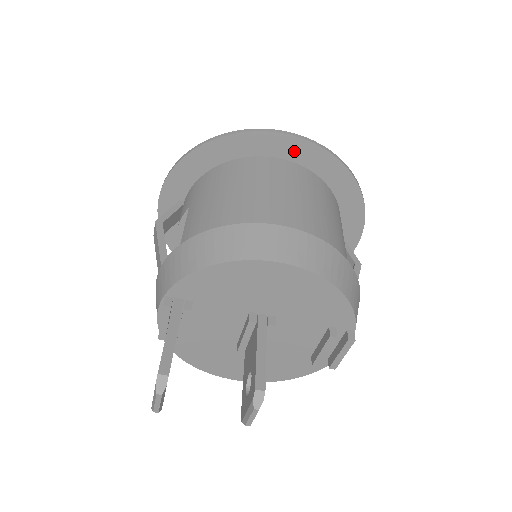
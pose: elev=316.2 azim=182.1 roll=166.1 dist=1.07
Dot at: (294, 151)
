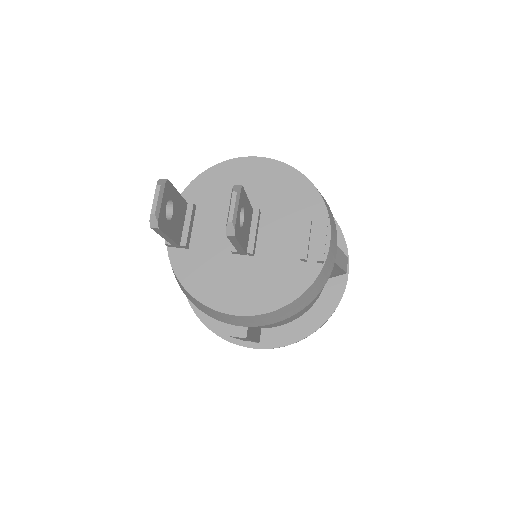
Dot at: occluded
